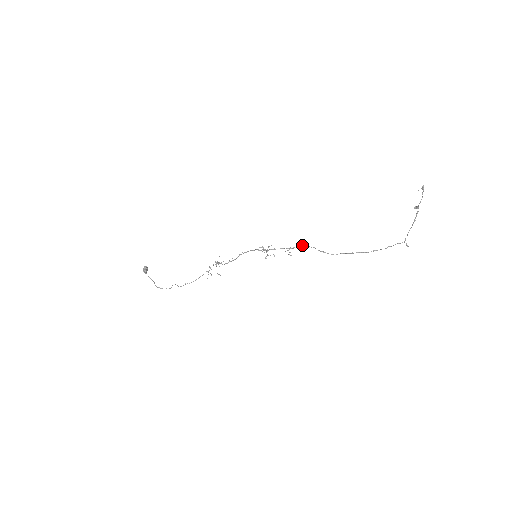
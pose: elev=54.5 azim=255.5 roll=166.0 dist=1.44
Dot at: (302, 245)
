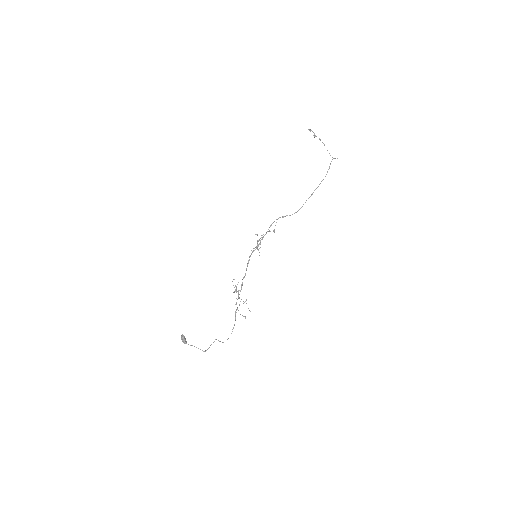
Dot at: (277, 219)
